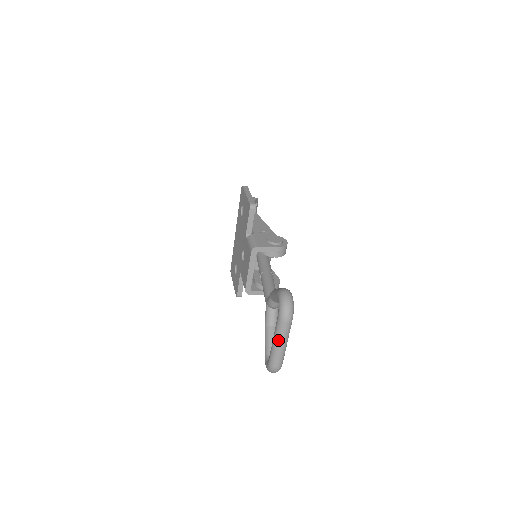
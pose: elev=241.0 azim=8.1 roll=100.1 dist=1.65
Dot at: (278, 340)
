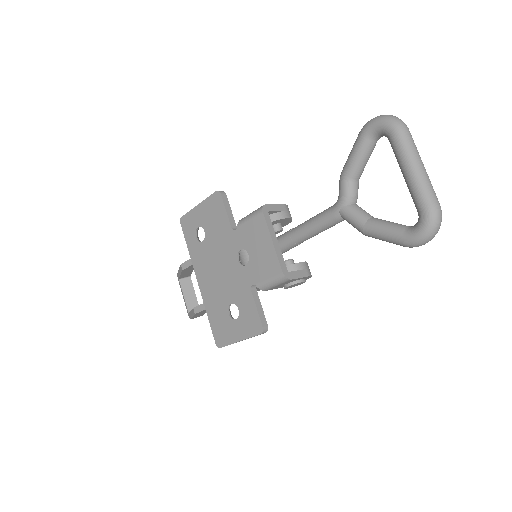
Dot at: (415, 159)
